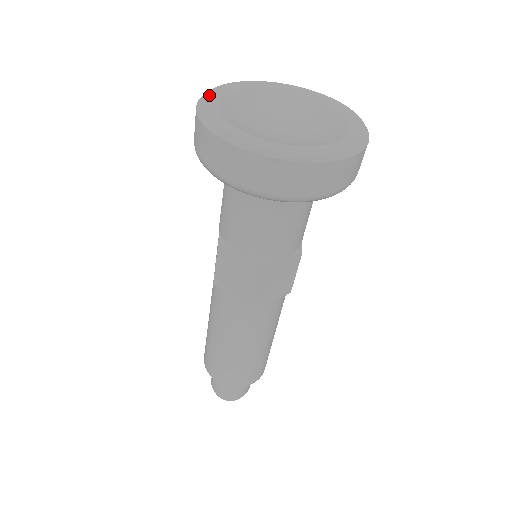
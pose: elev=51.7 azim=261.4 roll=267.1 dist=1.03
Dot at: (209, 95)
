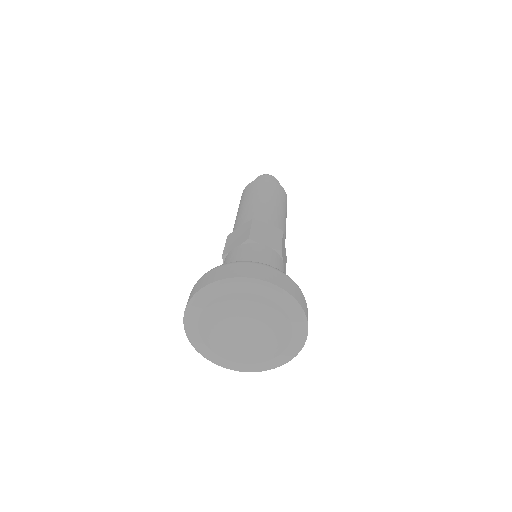
Dot at: (189, 324)
